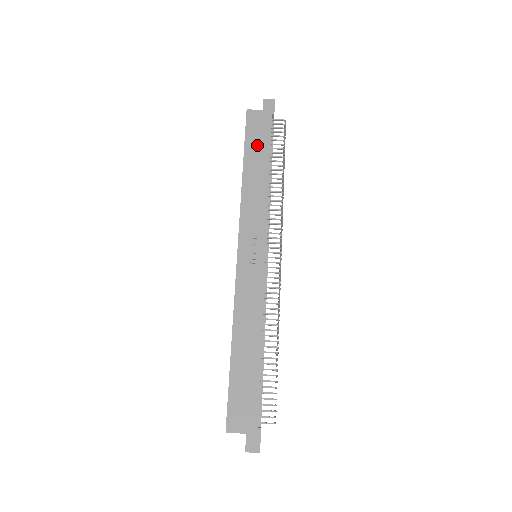
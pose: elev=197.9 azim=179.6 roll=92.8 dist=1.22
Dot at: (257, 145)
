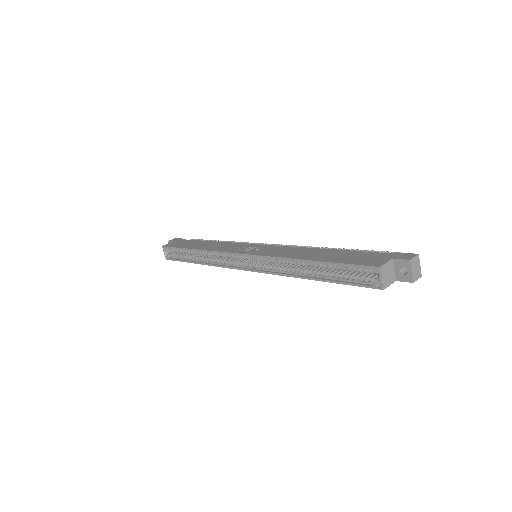
Dot at: (188, 244)
